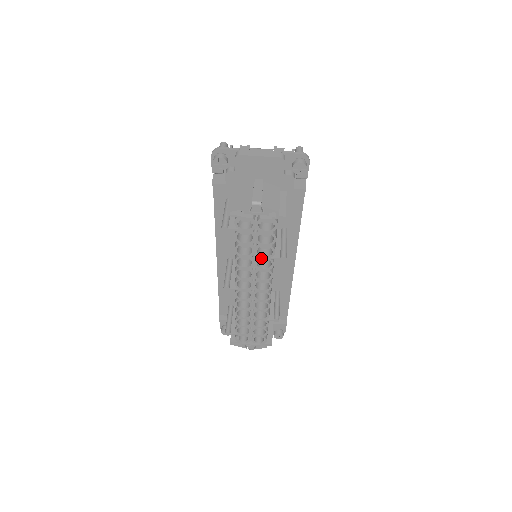
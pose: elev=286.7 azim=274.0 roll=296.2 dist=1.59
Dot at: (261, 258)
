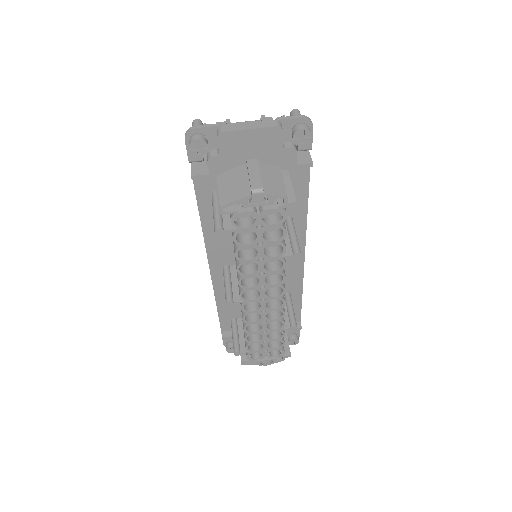
Dot at: (269, 259)
